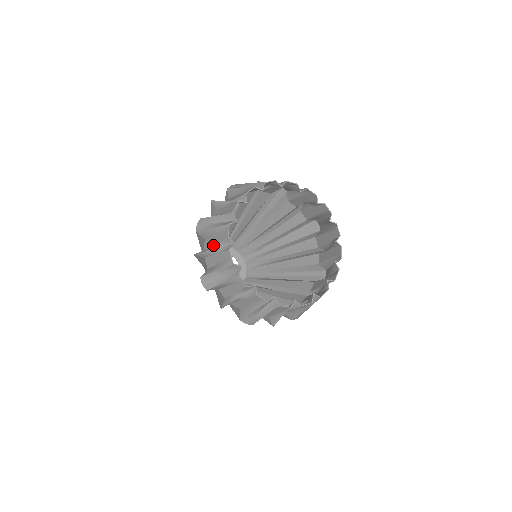
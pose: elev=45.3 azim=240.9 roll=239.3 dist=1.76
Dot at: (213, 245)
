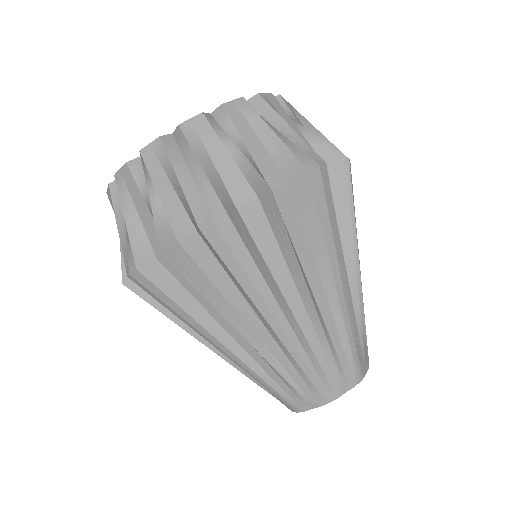
Dot at: occluded
